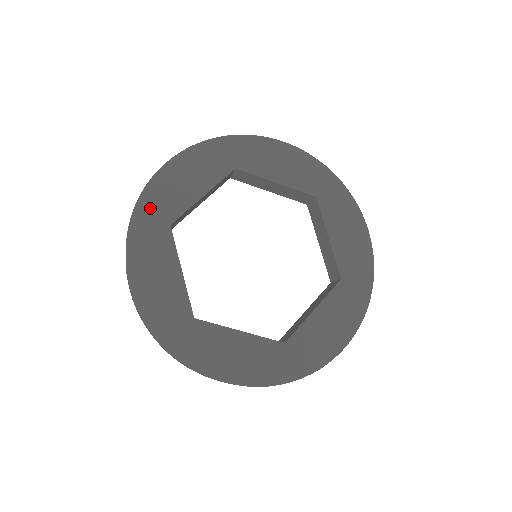
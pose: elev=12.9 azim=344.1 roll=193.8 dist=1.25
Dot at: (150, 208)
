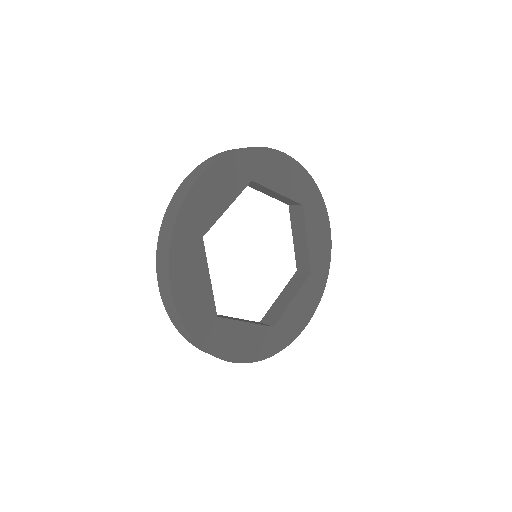
Dot at: (199, 327)
